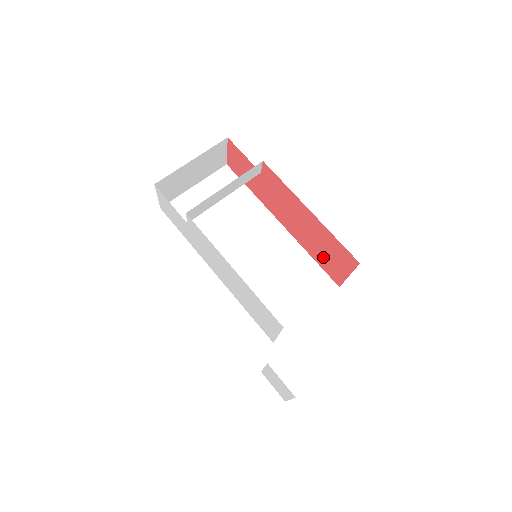
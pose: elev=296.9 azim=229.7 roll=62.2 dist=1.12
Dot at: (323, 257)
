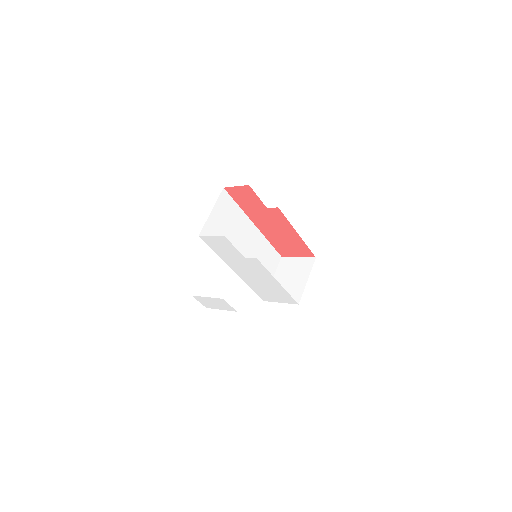
Dot at: (283, 246)
